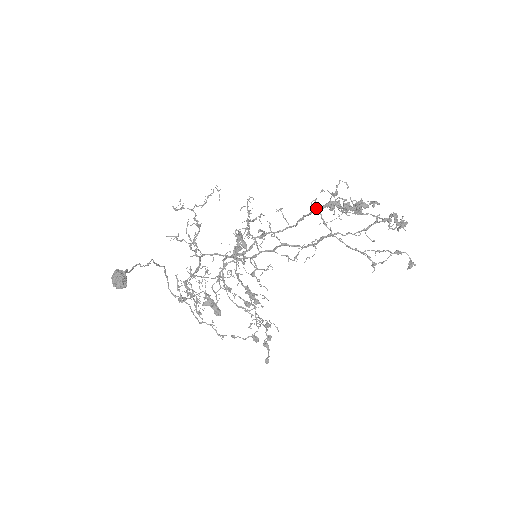
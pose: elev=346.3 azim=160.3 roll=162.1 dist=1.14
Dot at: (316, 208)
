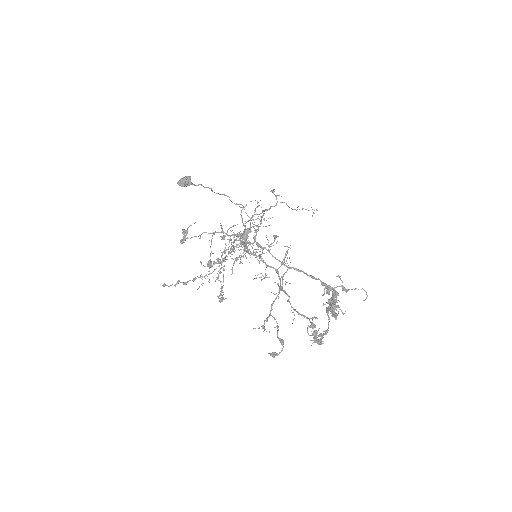
Dot at: occluded
